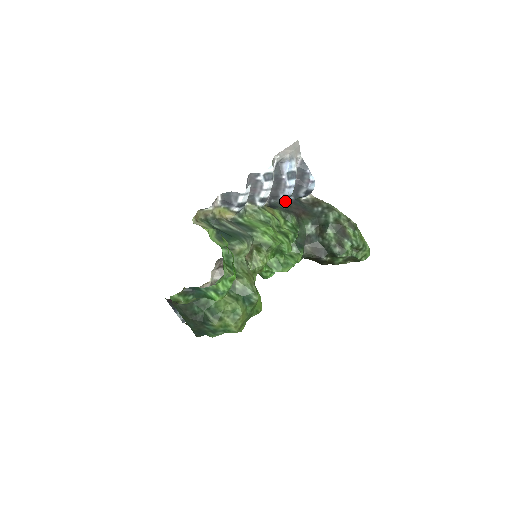
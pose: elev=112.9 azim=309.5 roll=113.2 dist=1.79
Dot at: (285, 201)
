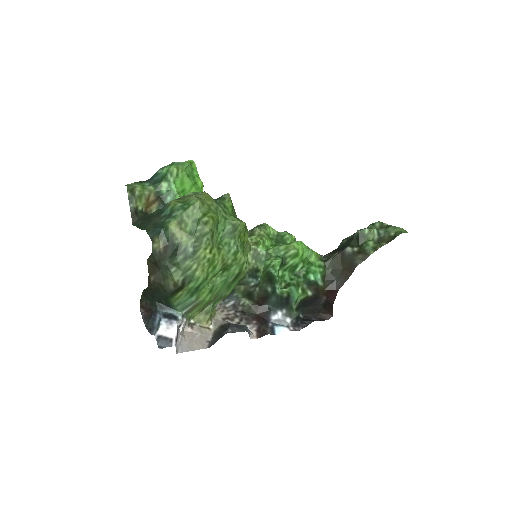
Dot at: occluded
